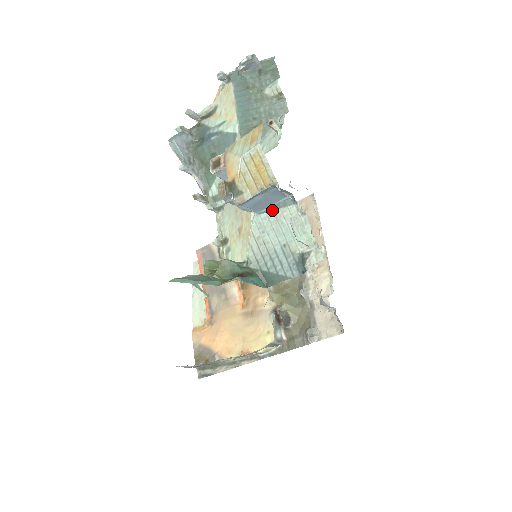
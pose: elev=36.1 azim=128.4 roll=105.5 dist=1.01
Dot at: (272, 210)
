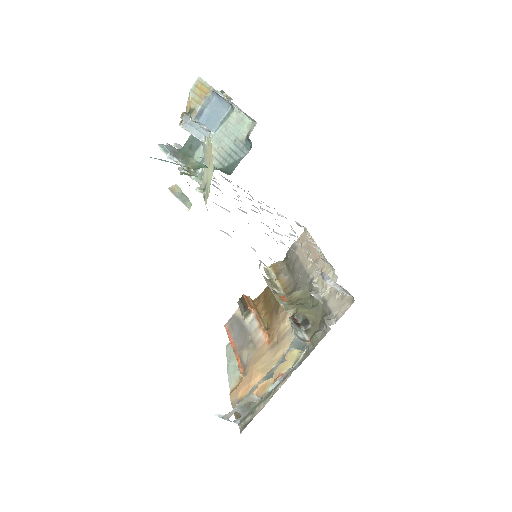
Dot at: (222, 125)
